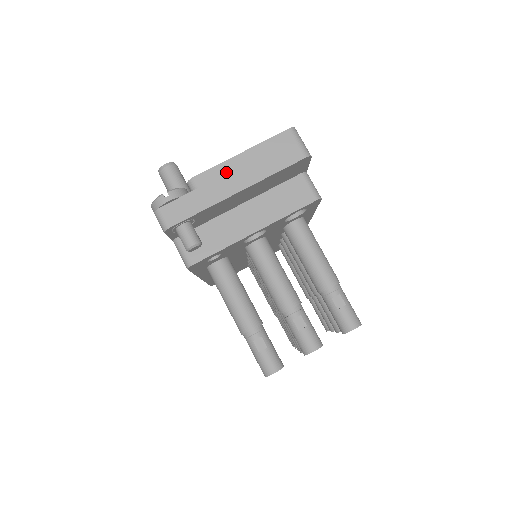
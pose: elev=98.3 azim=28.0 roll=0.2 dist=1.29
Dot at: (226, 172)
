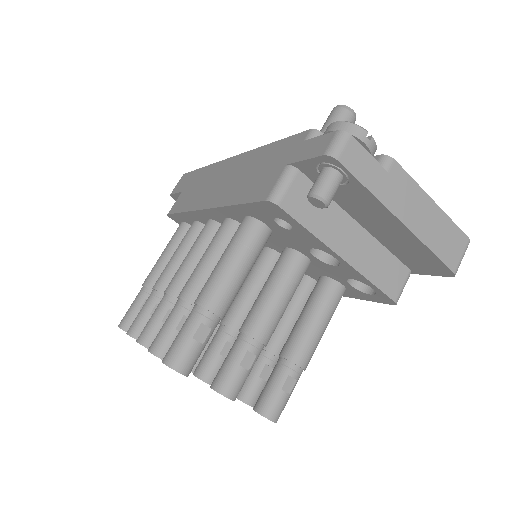
Dot at: (413, 196)
